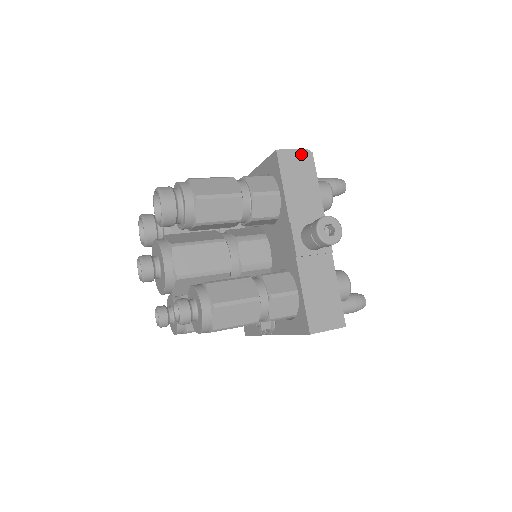
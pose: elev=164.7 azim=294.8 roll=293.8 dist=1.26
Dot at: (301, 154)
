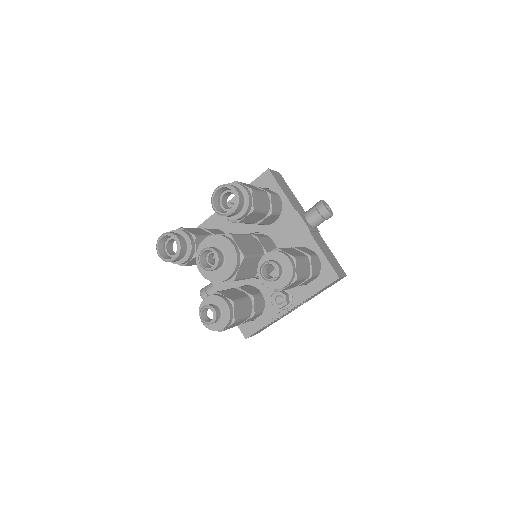
Dot at: (278, 174)
